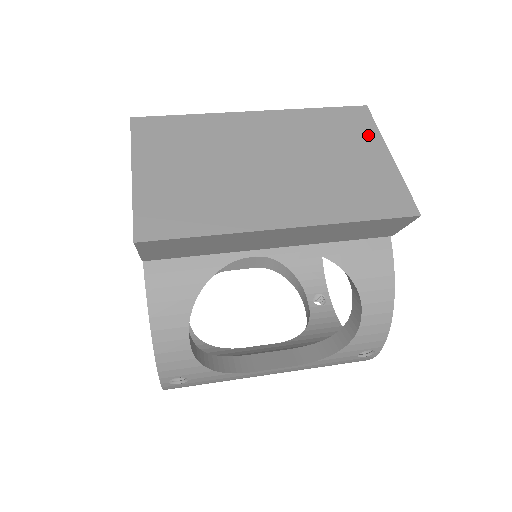
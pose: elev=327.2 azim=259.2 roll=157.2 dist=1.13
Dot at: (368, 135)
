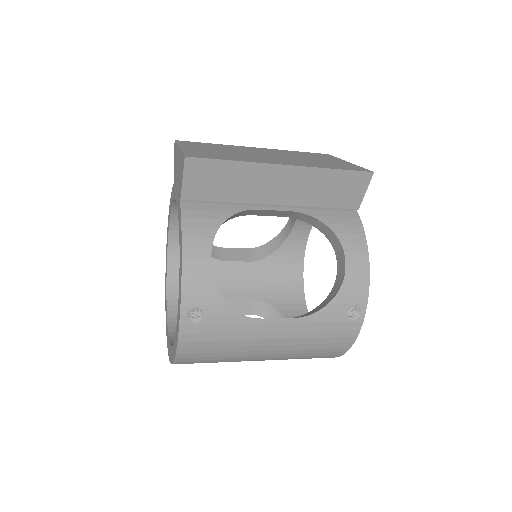
Dot at: (332, 158)
